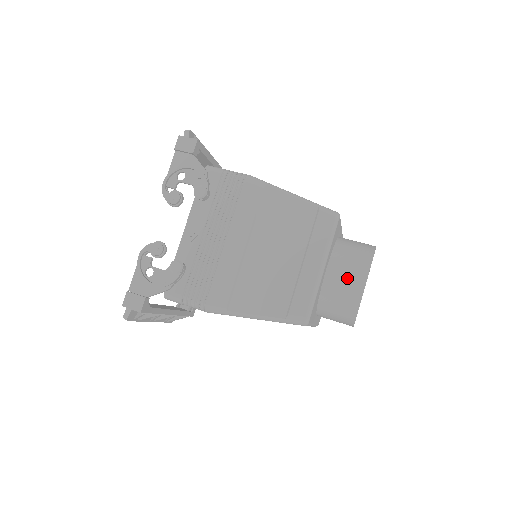
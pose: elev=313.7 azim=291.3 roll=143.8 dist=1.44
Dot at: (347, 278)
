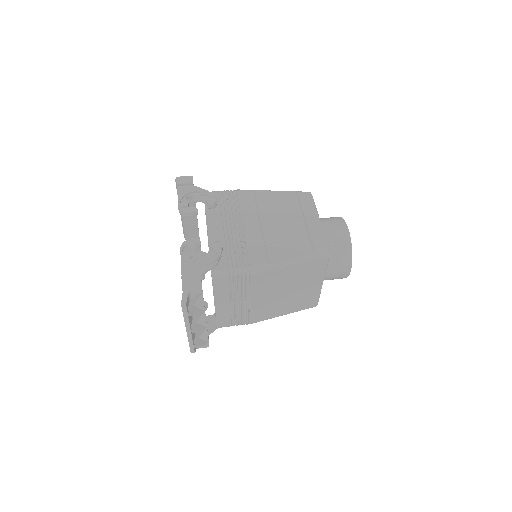
Dot at: (335, 228)
